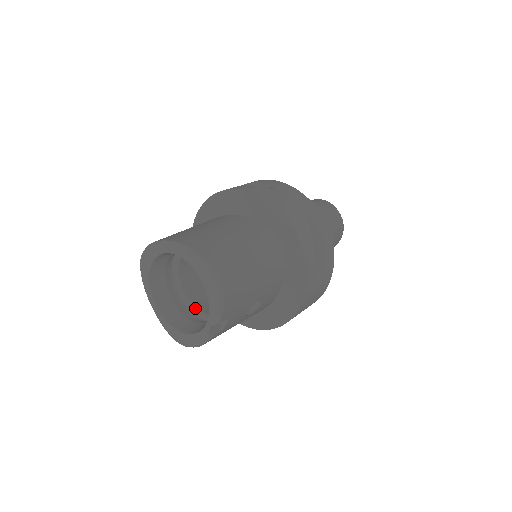
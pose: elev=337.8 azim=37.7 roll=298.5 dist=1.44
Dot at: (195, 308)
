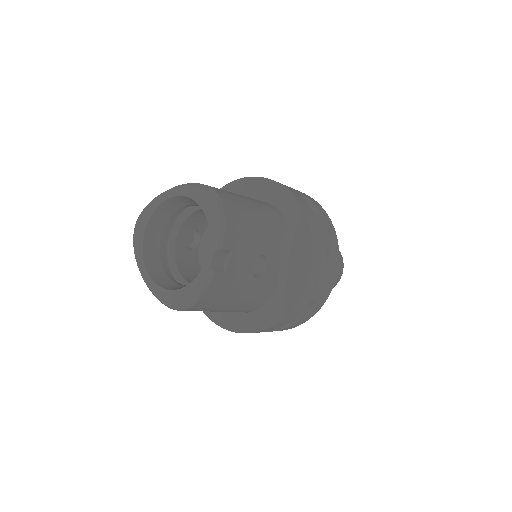
Dot at: occluded
